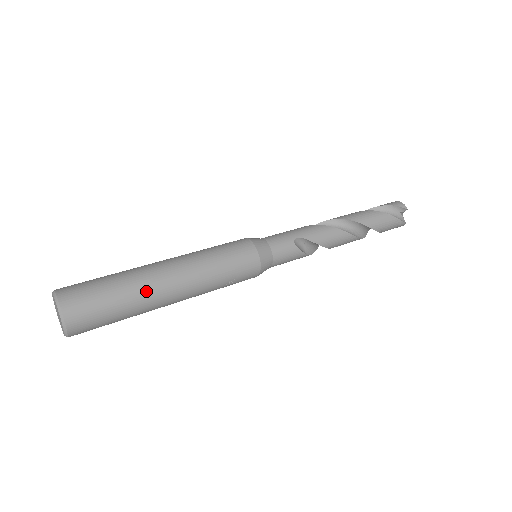
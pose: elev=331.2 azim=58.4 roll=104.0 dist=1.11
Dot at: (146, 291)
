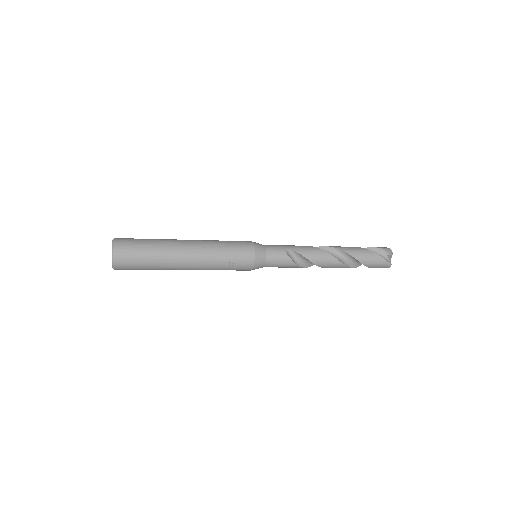
Dot at: (169, 251)
